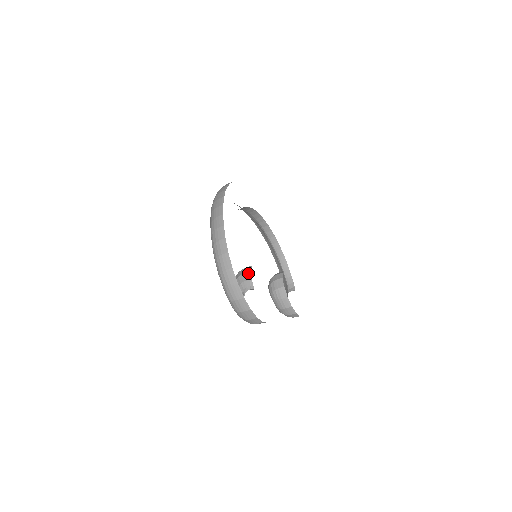
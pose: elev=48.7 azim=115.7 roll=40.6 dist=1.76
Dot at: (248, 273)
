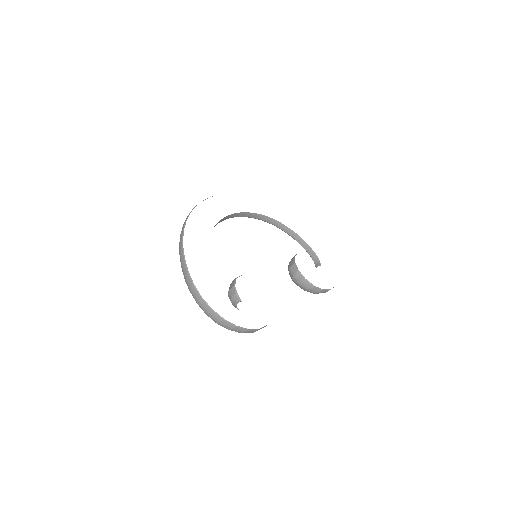
Dot at: (233, 287)
